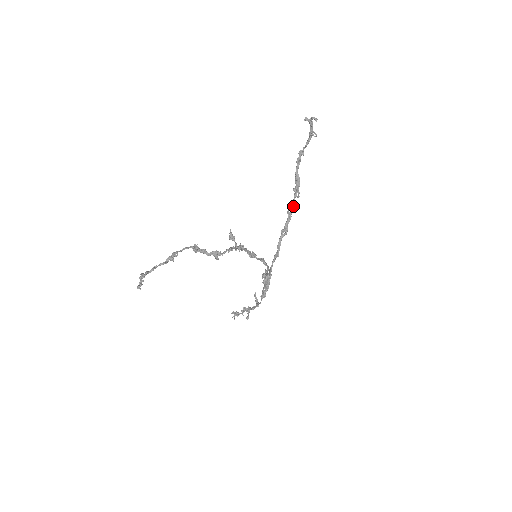
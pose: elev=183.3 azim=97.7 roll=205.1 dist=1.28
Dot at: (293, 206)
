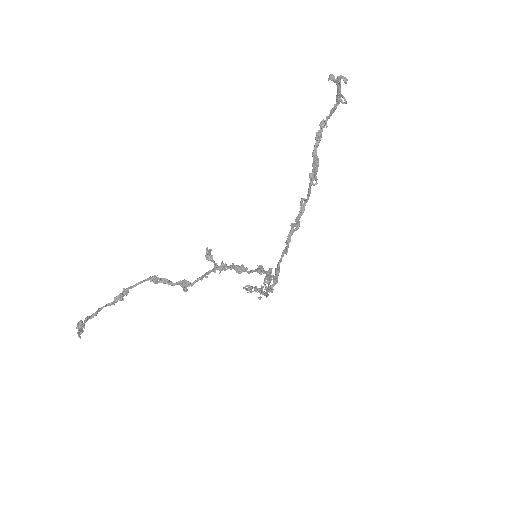
Dot at: (307, 196)
